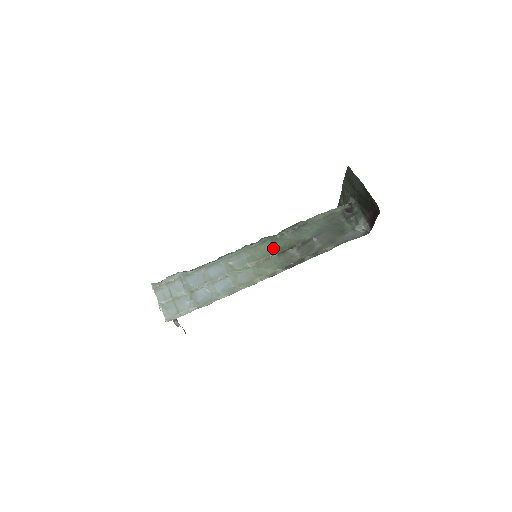
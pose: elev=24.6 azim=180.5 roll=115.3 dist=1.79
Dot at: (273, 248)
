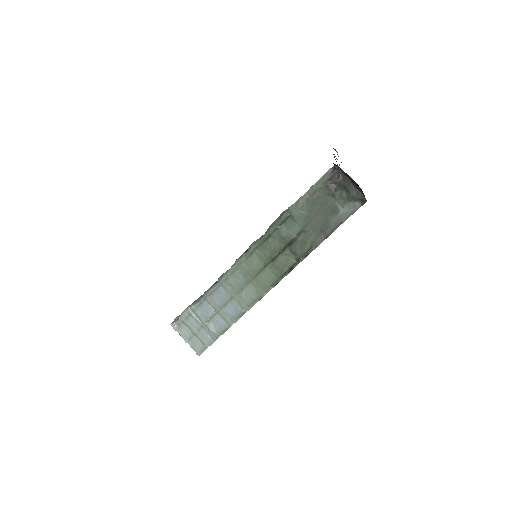
Dot at: (264, 256)
